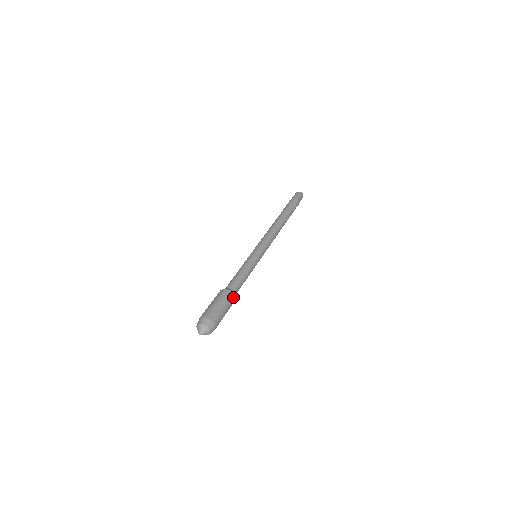
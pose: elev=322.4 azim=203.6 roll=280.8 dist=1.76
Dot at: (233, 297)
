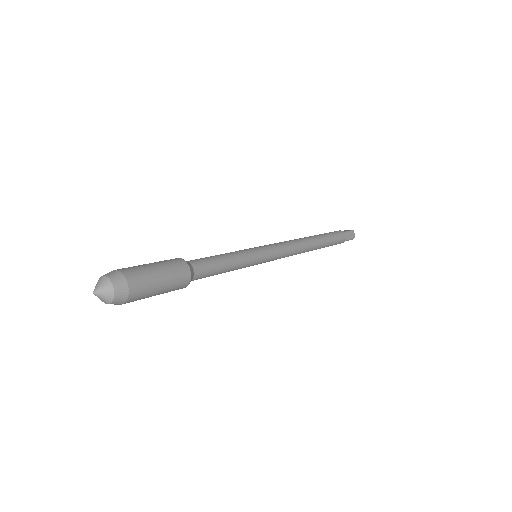
Dot at: (186, 270)
